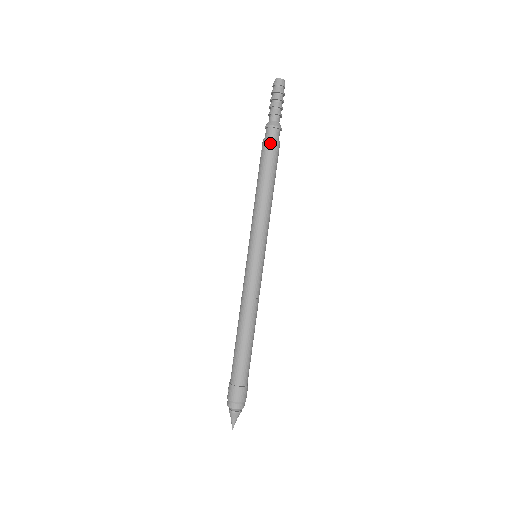
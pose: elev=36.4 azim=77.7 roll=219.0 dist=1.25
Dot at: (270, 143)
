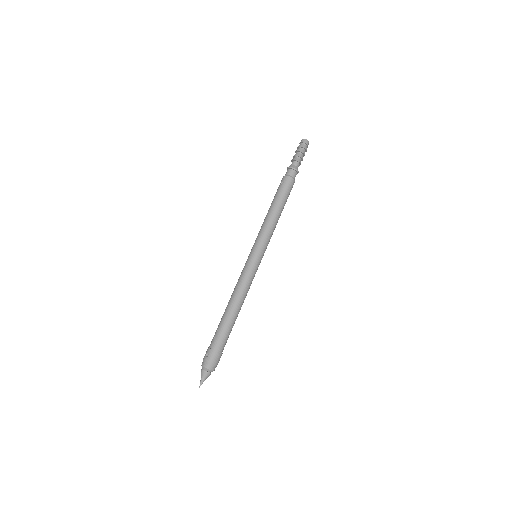
Dot at: (292, 180)
